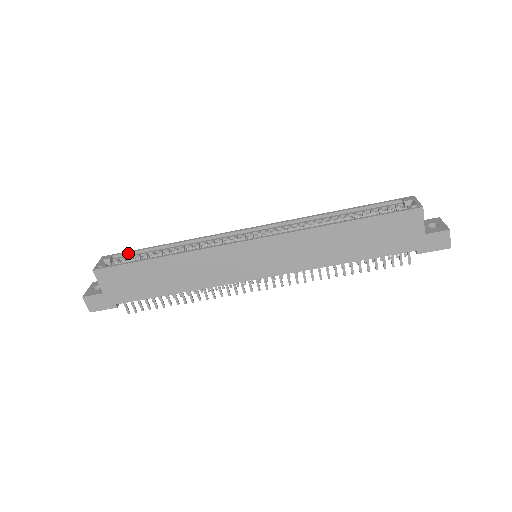
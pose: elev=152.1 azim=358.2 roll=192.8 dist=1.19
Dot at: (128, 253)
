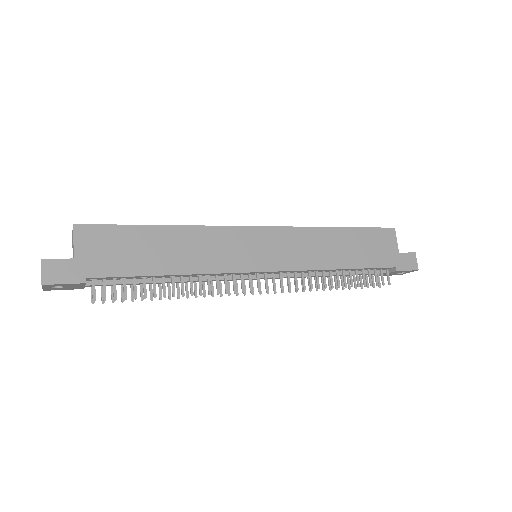
Dot at: occluded
